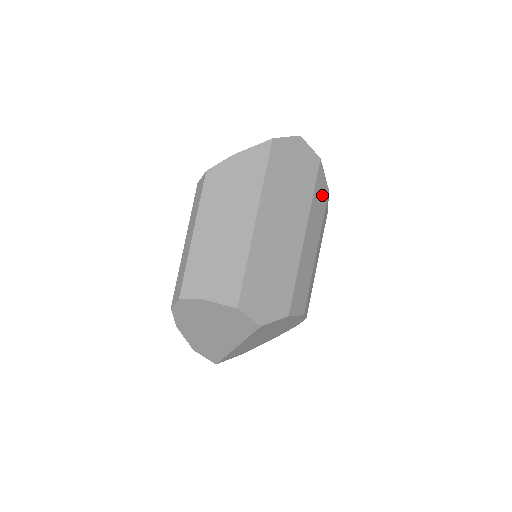
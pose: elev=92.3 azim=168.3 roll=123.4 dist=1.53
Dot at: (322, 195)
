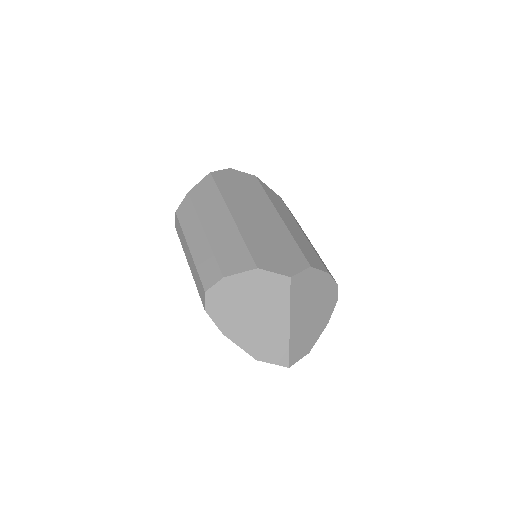
Dot at: (276, 198)
